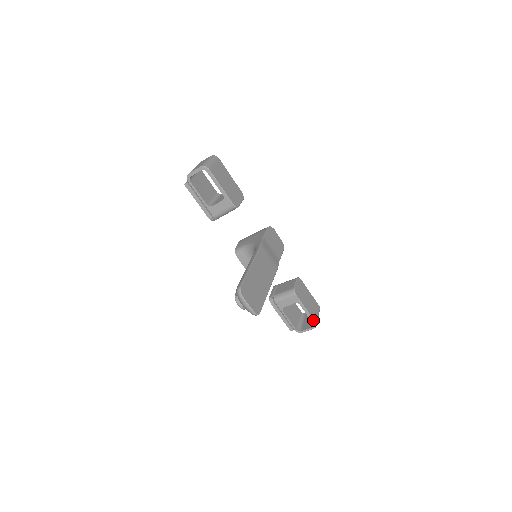
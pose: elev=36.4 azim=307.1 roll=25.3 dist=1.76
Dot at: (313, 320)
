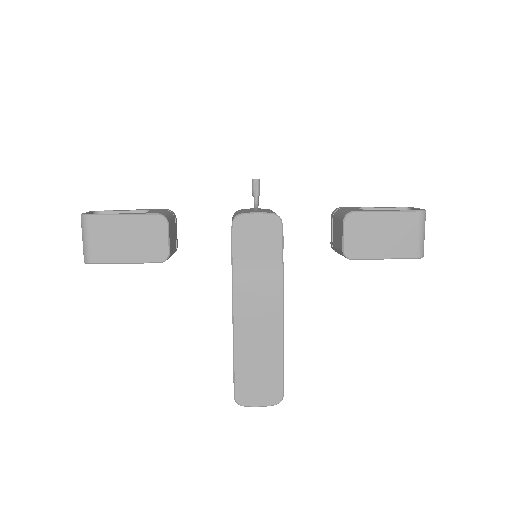
Dot at: (409, 258)
